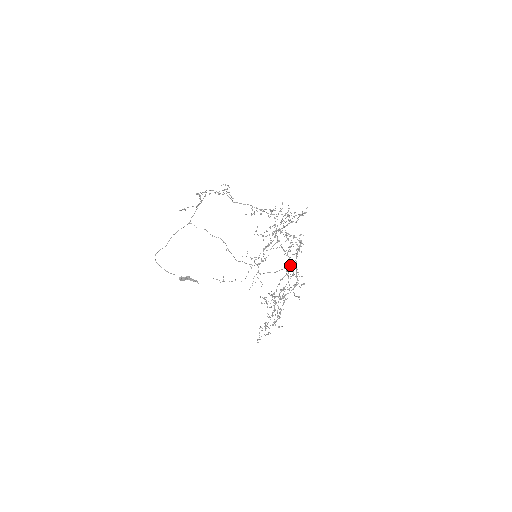
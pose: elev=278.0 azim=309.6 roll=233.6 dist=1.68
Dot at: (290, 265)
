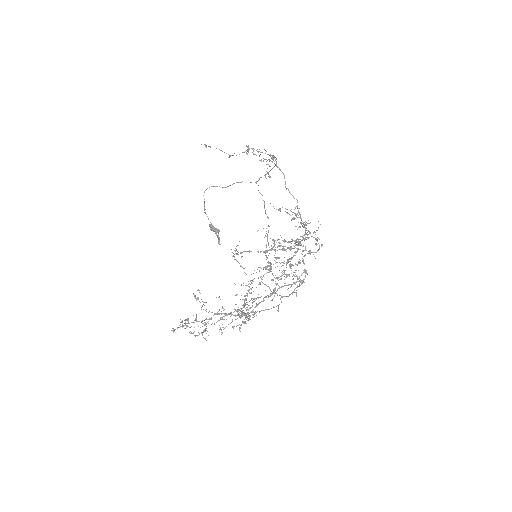
Dot at: occluded
